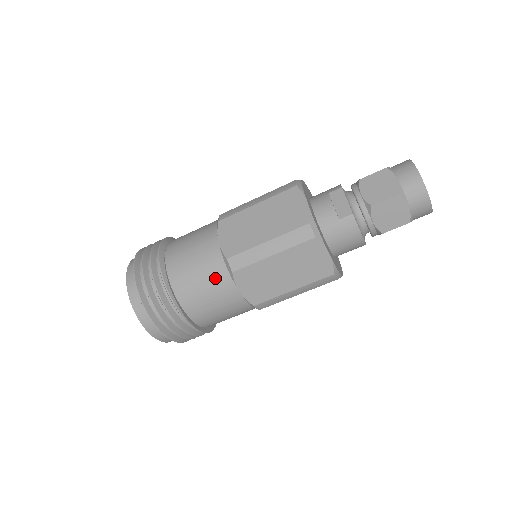
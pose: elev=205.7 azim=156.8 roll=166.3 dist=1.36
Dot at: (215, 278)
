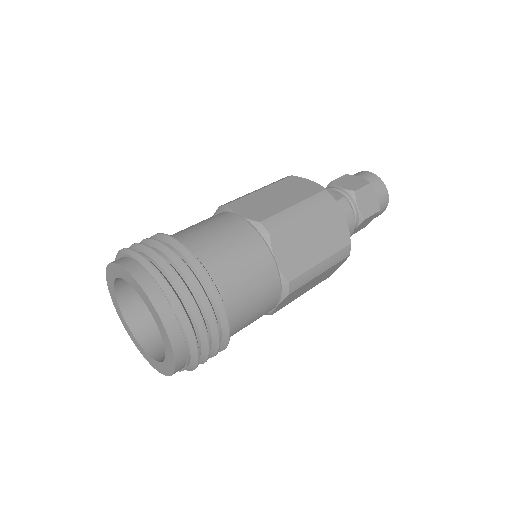
Dot at: (249, 246)
